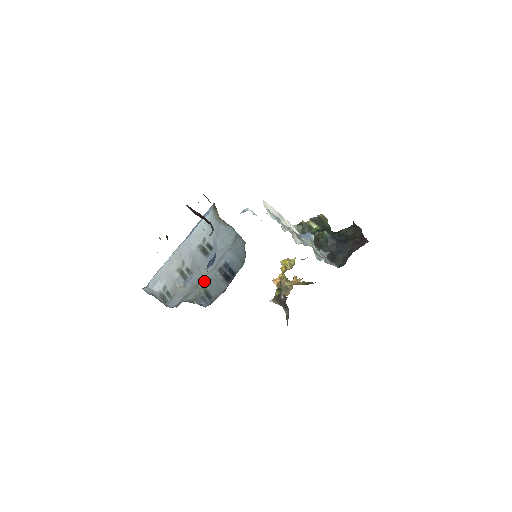
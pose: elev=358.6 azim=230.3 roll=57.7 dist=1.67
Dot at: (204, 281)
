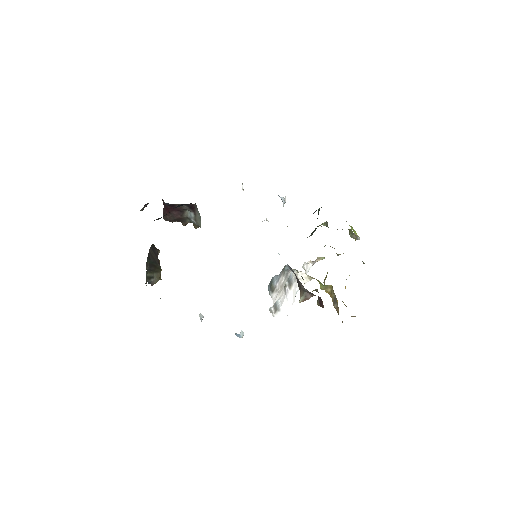
Dot at: occluded
